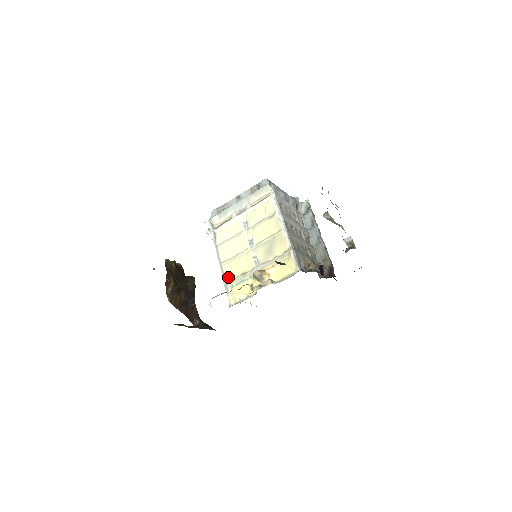
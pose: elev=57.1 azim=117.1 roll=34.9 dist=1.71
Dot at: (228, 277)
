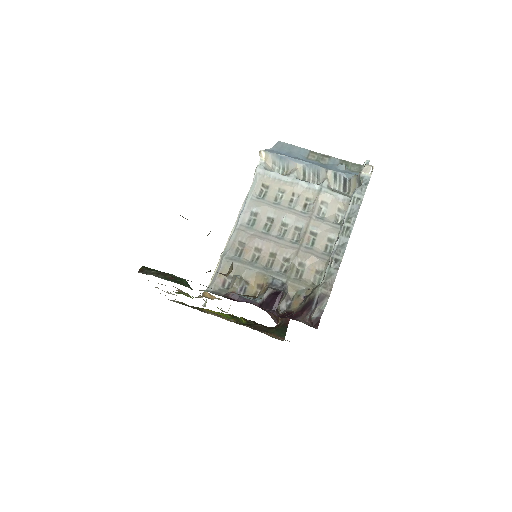
Dot at: occluded
